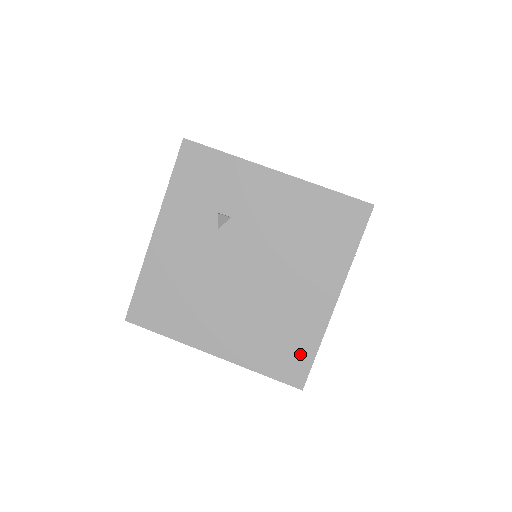
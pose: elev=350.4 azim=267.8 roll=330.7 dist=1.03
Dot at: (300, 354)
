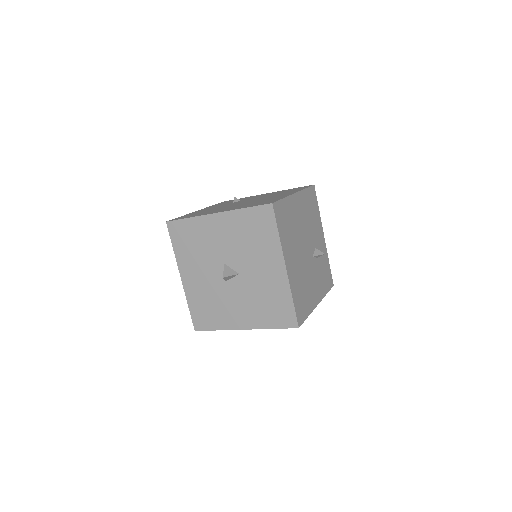
Dot at: occluded
